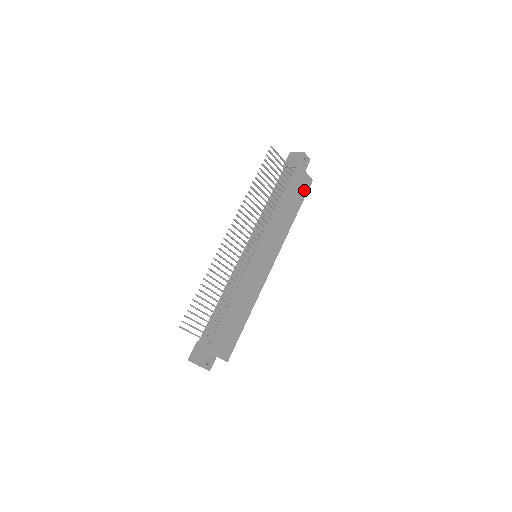
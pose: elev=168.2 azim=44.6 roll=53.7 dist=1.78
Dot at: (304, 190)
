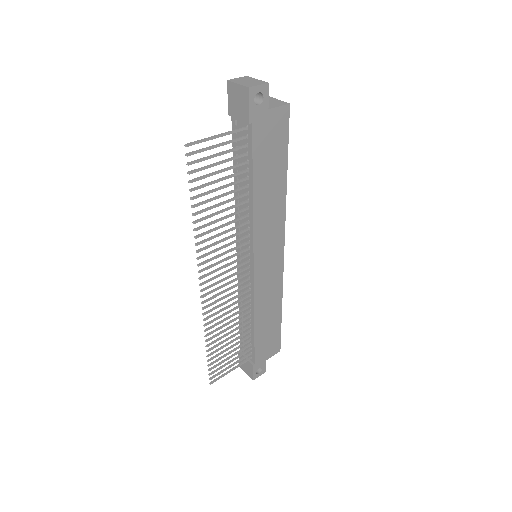
Dot at: (281, 133)
